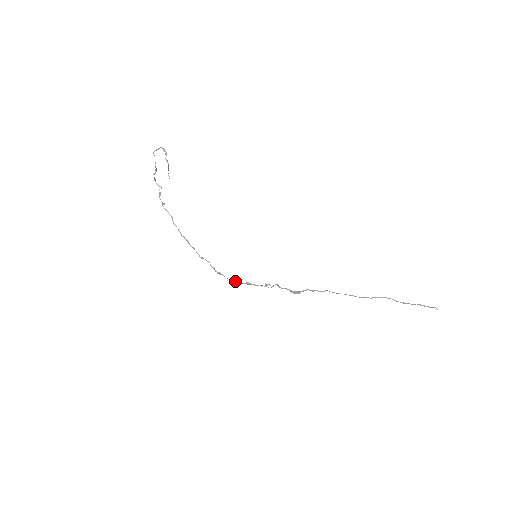
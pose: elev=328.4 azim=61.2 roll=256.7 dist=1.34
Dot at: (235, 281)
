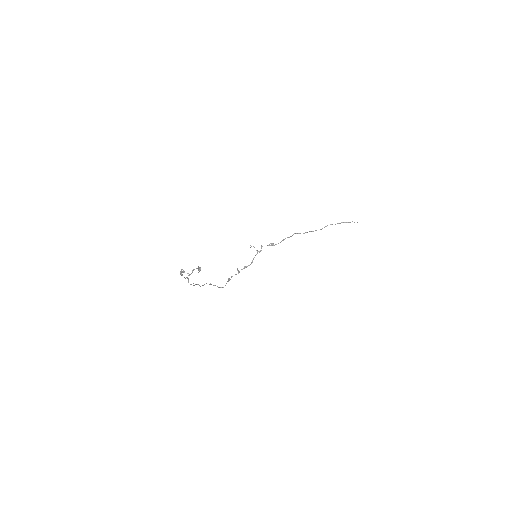
Dot at: occluded
